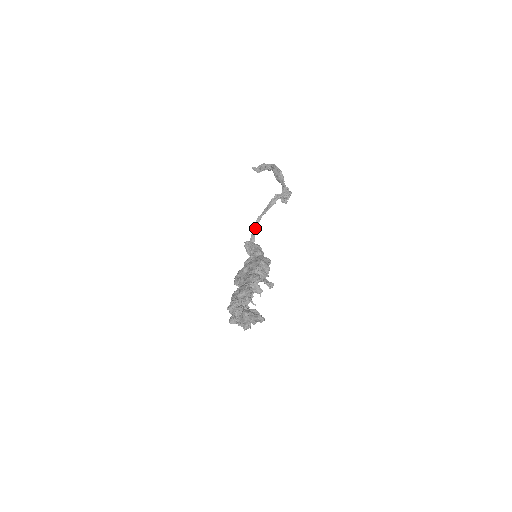
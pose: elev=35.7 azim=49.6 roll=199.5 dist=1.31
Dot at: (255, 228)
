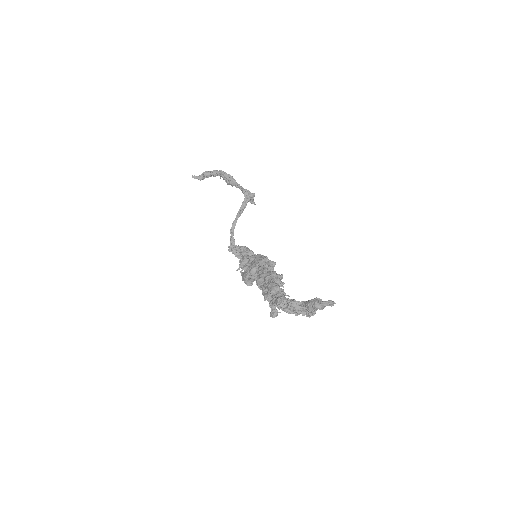
Dot at: (233, 232)
